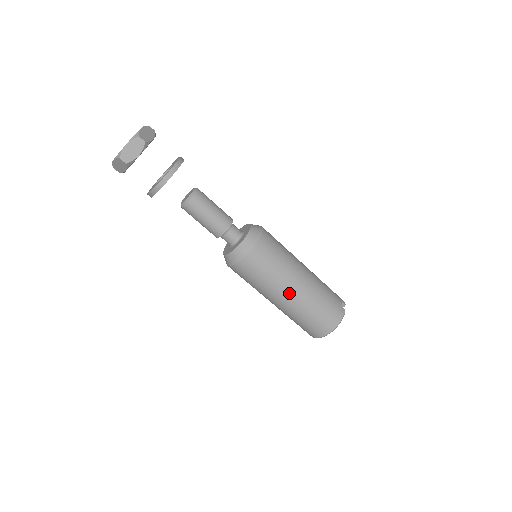
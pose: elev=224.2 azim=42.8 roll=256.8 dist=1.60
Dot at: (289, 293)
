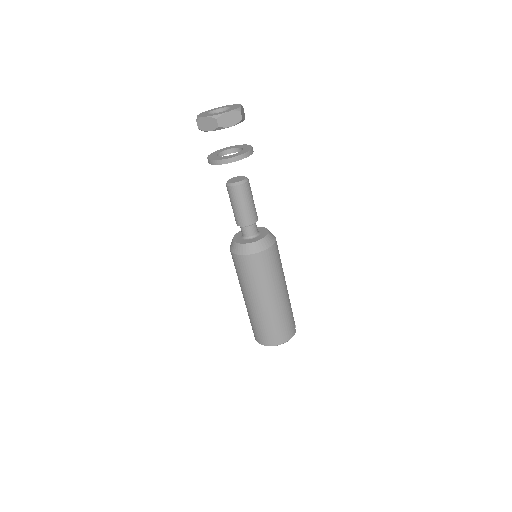
Dot at: (271, 298)
